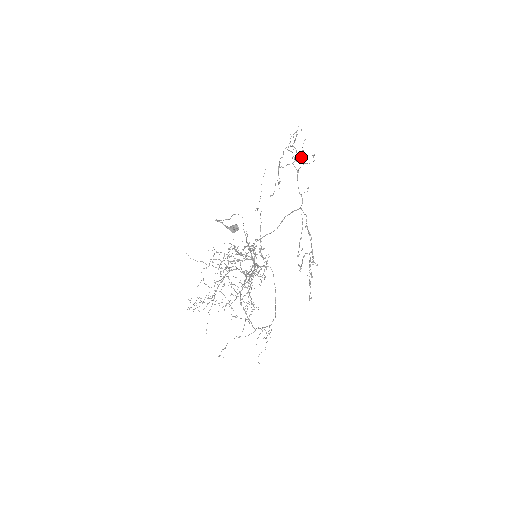
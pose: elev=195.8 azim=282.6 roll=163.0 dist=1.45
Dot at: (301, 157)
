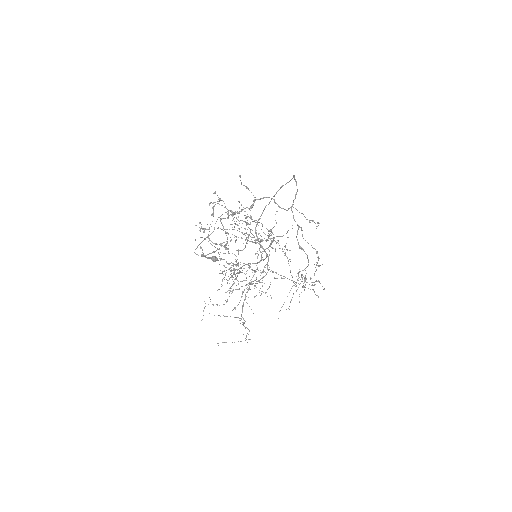
Dot at: (225, 248)
